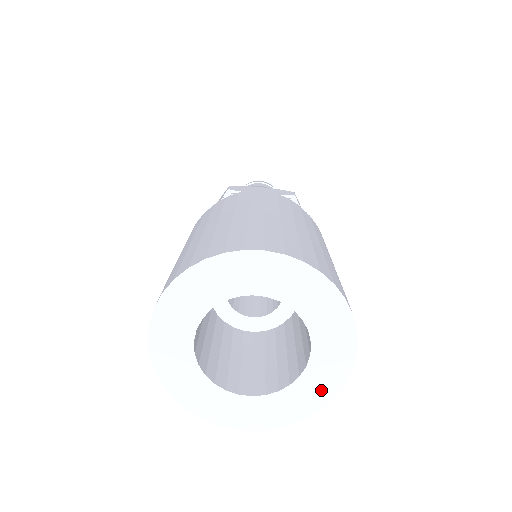
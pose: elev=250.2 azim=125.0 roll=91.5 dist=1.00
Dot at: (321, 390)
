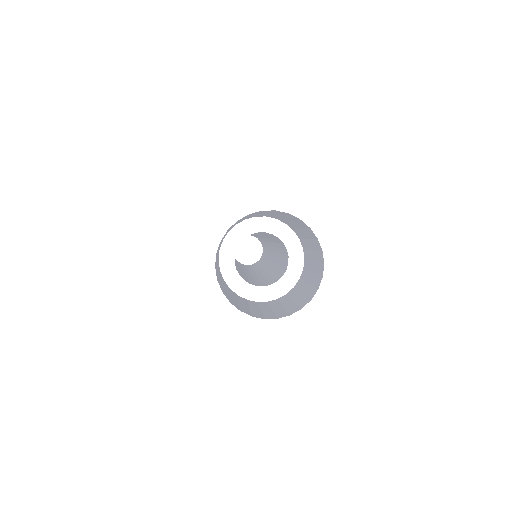
Dot at: (317, 330)
